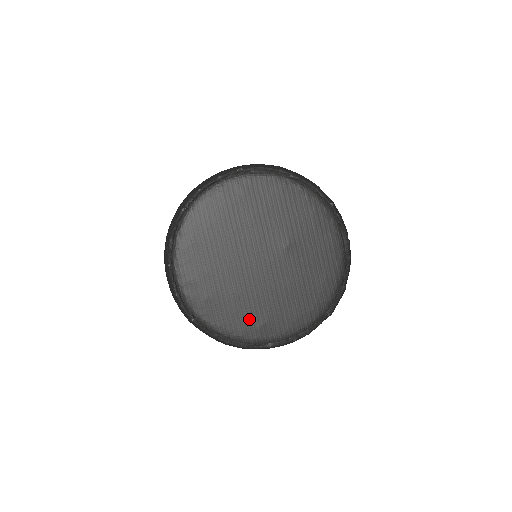
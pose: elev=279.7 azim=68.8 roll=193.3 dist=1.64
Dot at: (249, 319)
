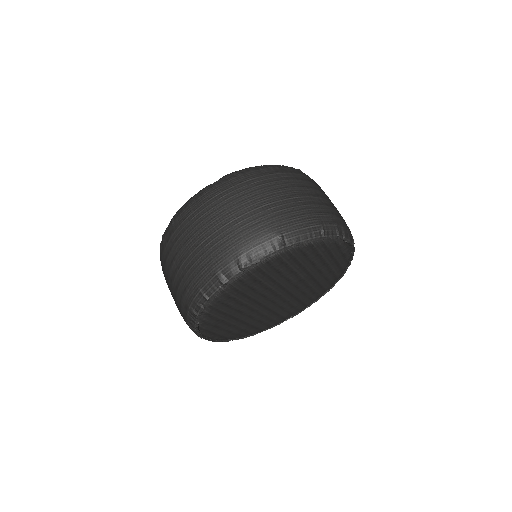
Dot at: (277, 319)
